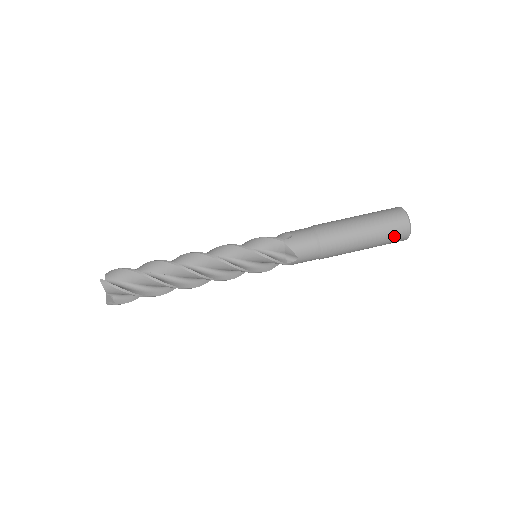
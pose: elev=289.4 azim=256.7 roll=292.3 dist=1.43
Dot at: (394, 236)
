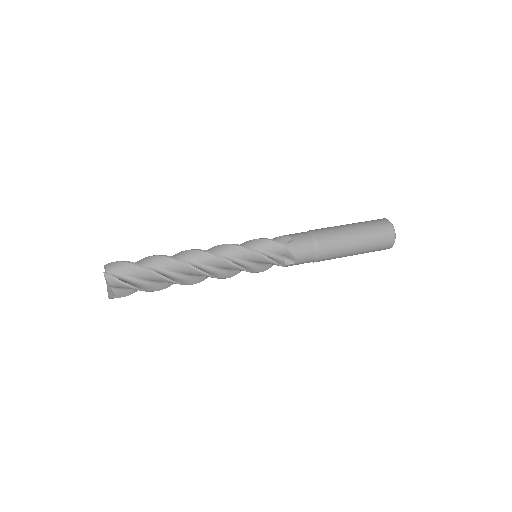
Dot at: (381, 246)
